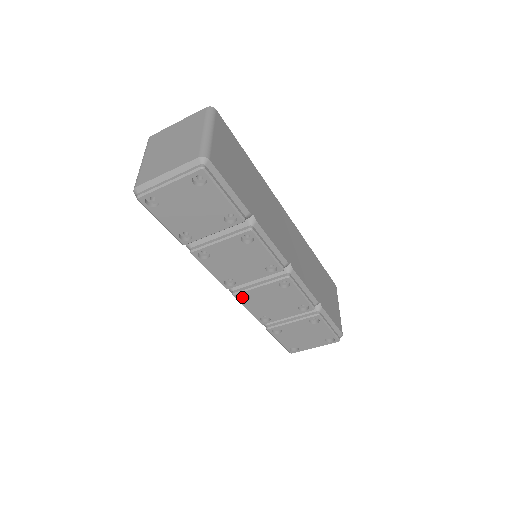
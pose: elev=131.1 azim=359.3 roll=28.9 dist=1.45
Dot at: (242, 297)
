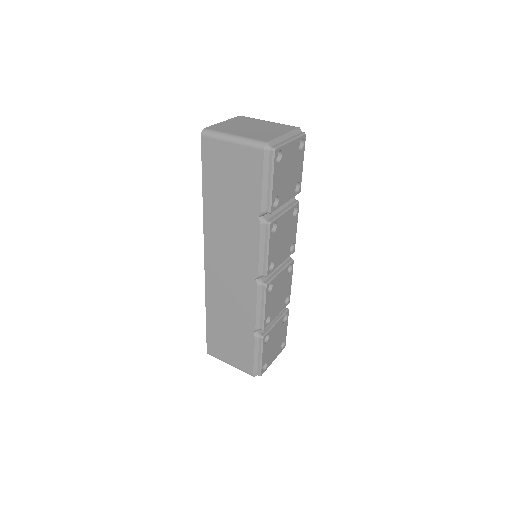
Dot at: occluded
